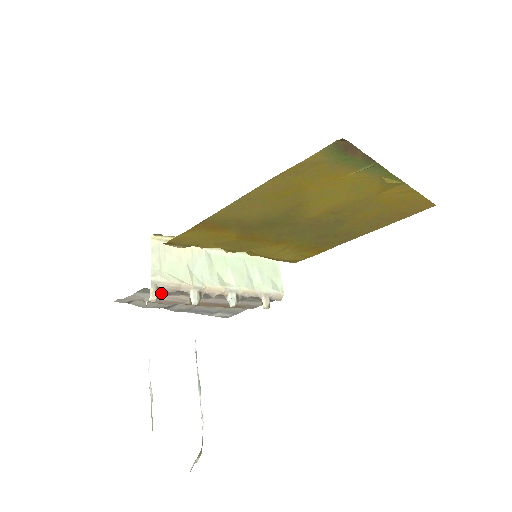
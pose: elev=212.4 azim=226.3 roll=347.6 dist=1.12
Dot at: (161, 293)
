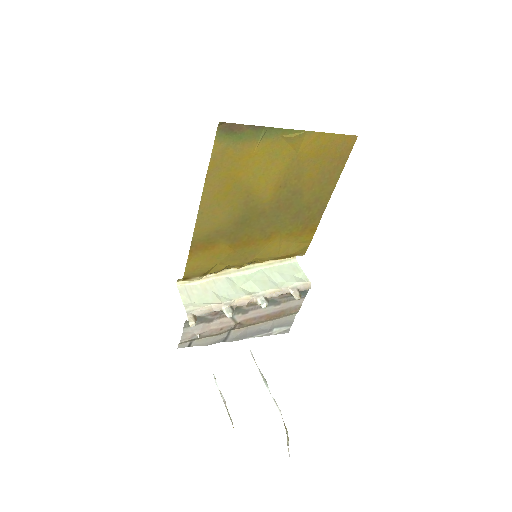
Dot at: (203, 322)
